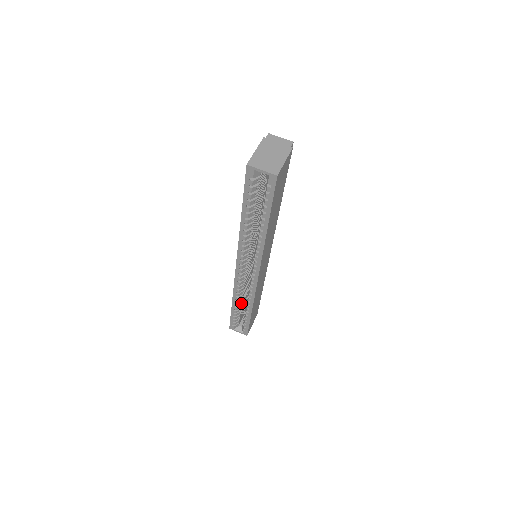
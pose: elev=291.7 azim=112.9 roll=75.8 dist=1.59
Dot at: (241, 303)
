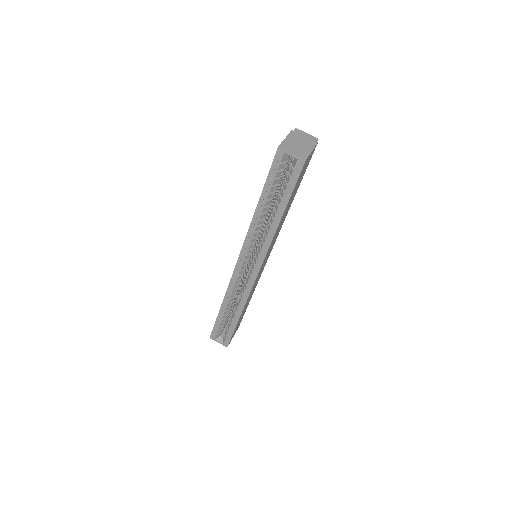
Dot at: (230, 308)
